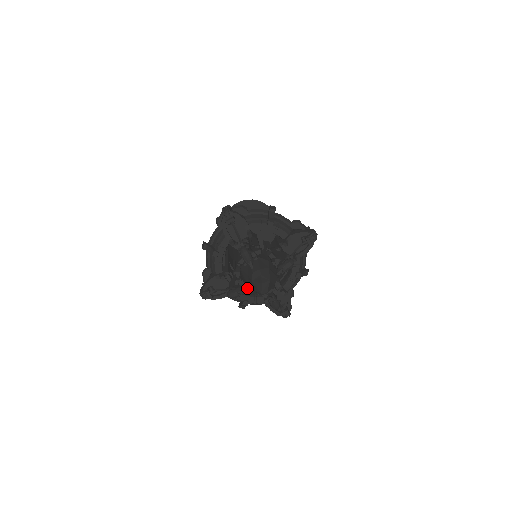
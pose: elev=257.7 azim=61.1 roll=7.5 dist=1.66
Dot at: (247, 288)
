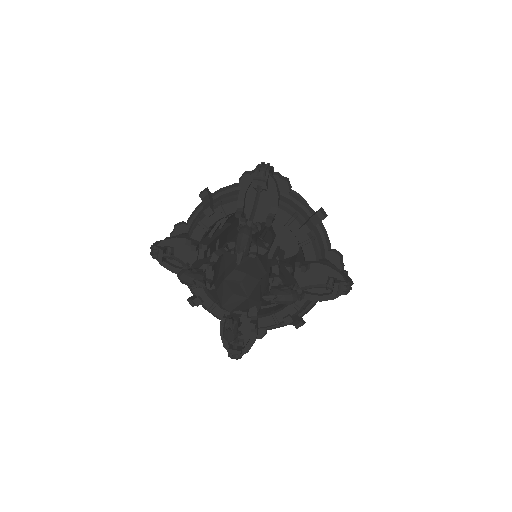
Dot at: (212, 284)
